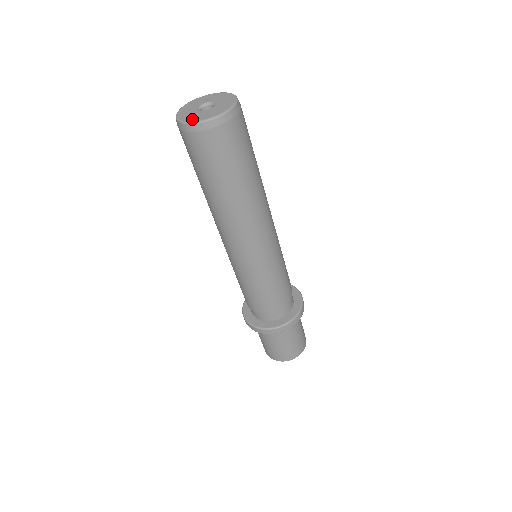
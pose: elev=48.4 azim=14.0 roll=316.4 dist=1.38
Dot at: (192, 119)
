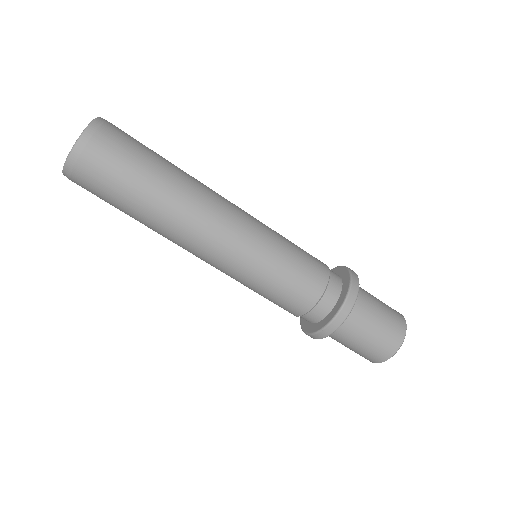
Dot at: (73, 147)
